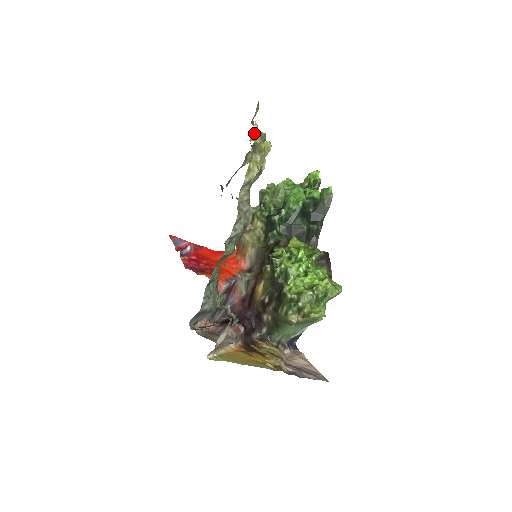
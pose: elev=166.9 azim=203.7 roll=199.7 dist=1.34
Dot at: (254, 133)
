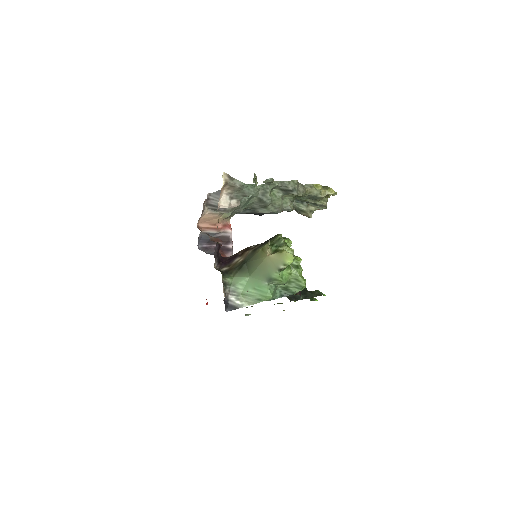
Dot at: occluded
